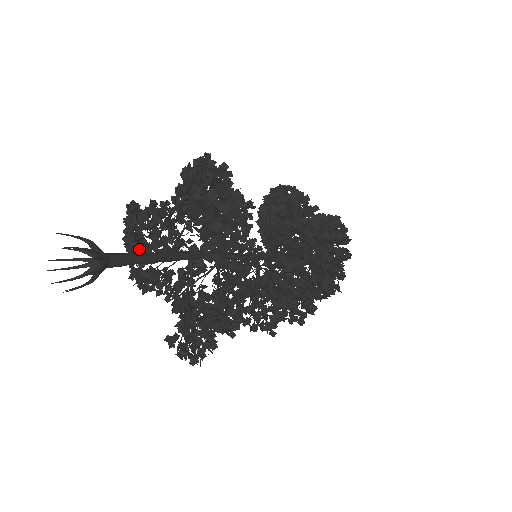
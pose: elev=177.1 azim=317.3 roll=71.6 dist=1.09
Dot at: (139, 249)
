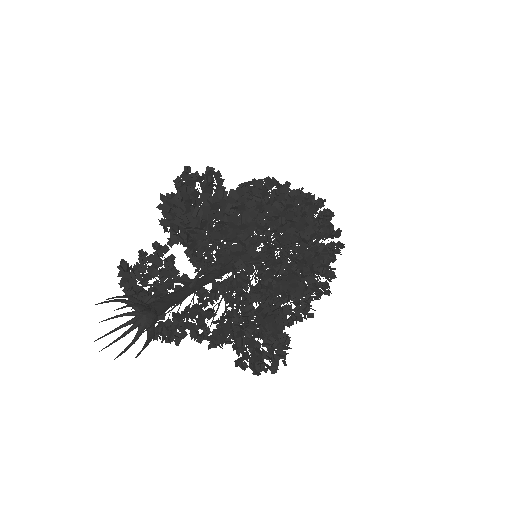
Dot at: occluded
